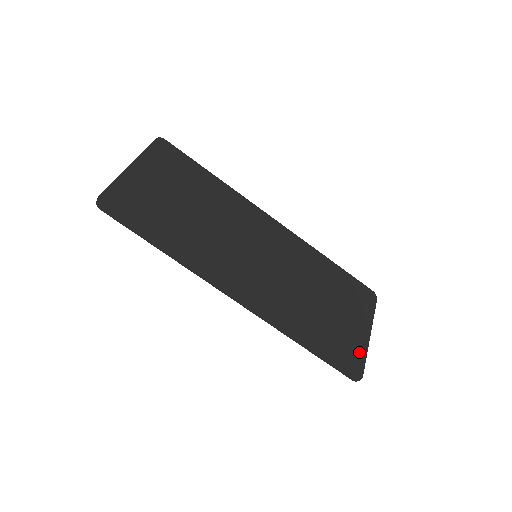
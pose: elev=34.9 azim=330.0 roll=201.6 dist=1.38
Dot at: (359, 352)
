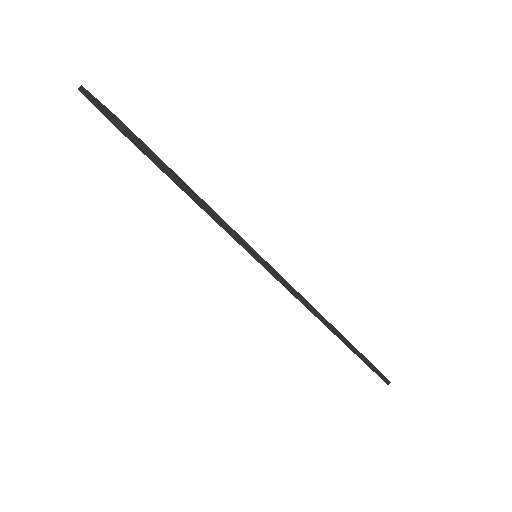
Dot at: occluded
